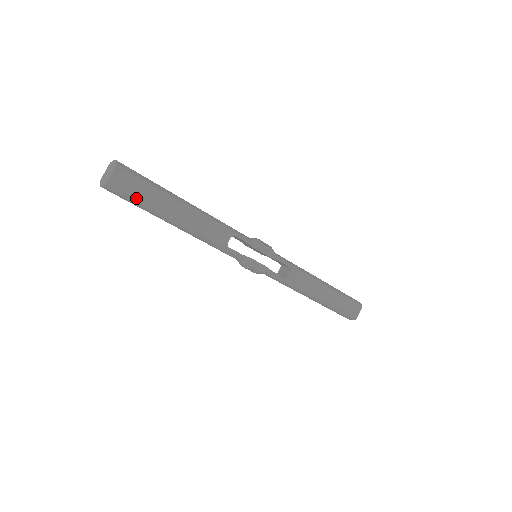
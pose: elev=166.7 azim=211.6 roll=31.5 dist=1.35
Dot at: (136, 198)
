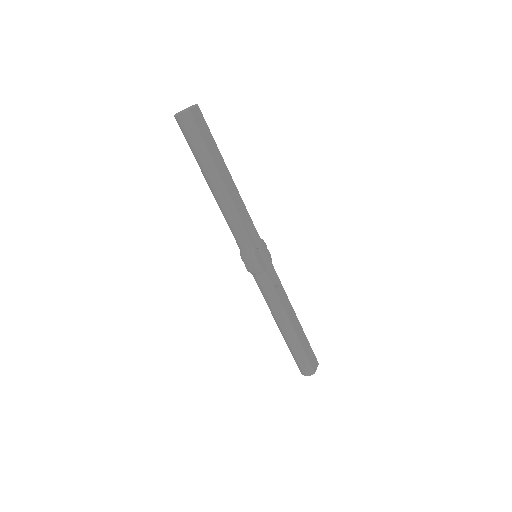
Dot at: (202, 136)
